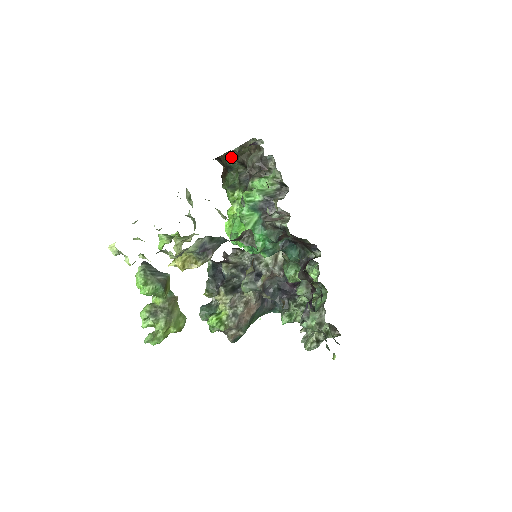
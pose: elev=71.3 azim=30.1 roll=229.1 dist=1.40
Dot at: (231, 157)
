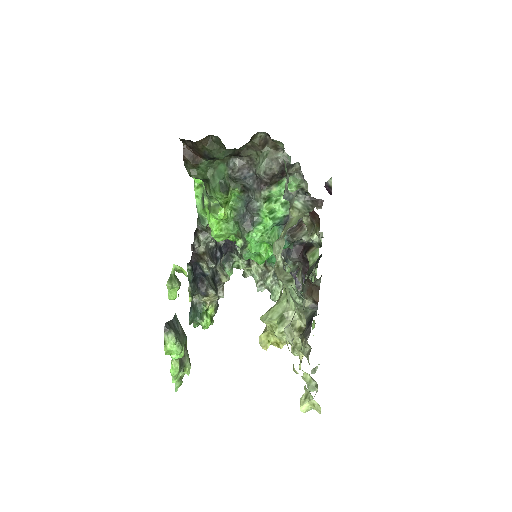
Dot at: (225, 151)
